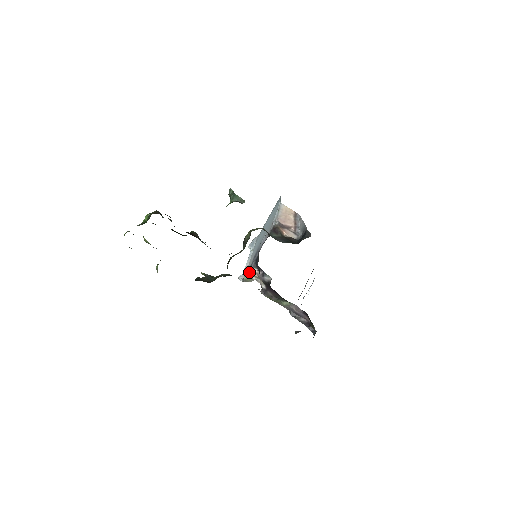
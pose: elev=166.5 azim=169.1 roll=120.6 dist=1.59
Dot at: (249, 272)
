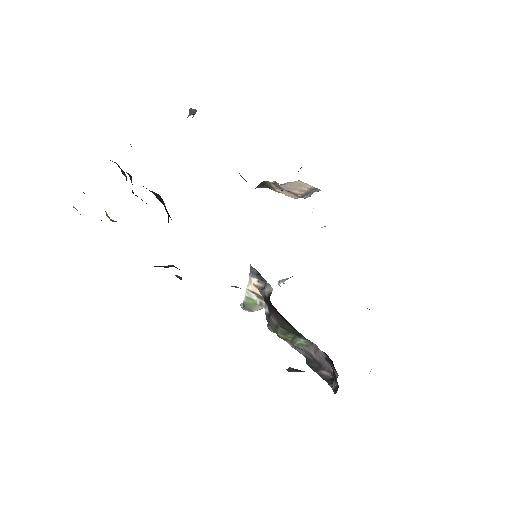
Dot at: (248, 286)
